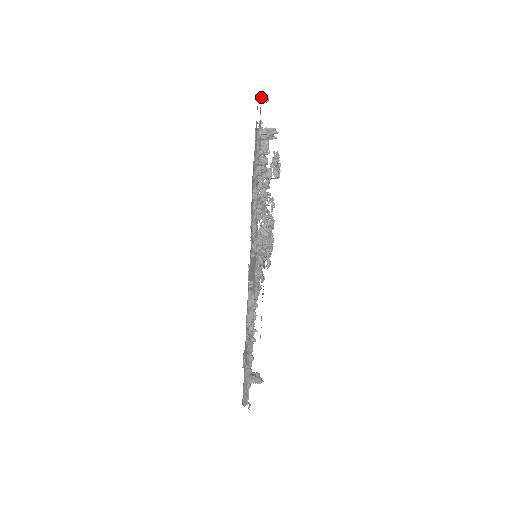
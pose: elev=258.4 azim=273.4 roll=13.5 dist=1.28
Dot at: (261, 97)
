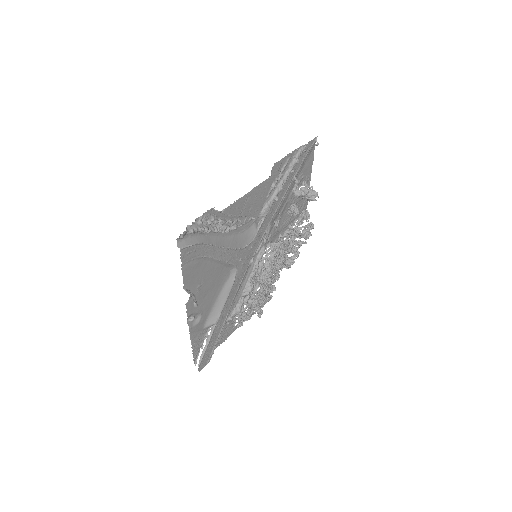
Dot at: (315, 140)
